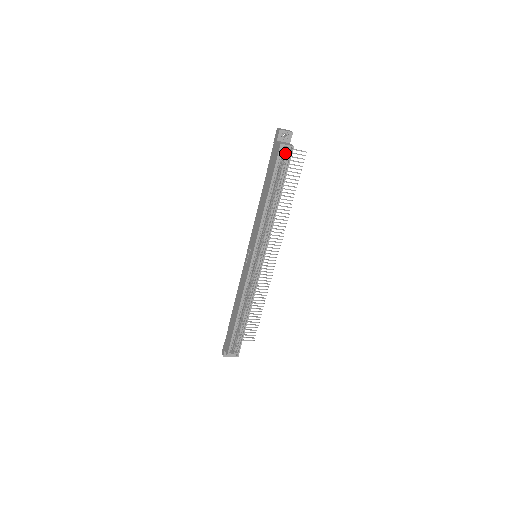
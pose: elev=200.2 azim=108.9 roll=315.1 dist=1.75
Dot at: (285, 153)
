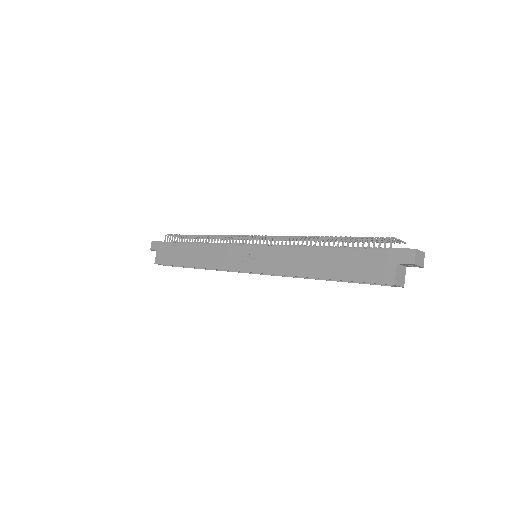
Dot at: occluded
